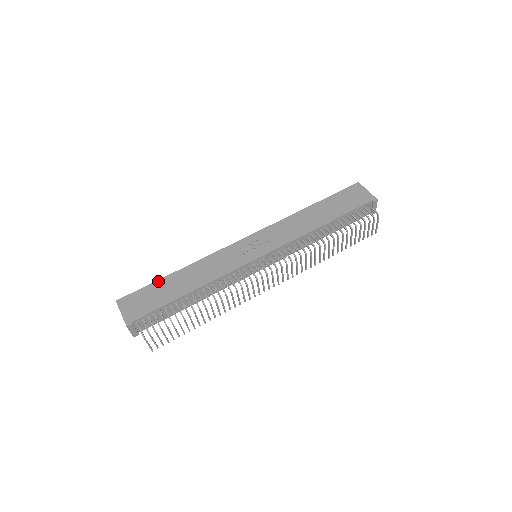
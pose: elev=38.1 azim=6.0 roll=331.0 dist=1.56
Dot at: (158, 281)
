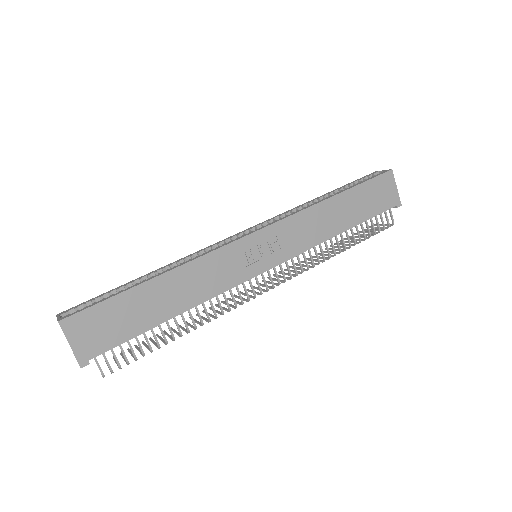
Dot at: (127, 292)
